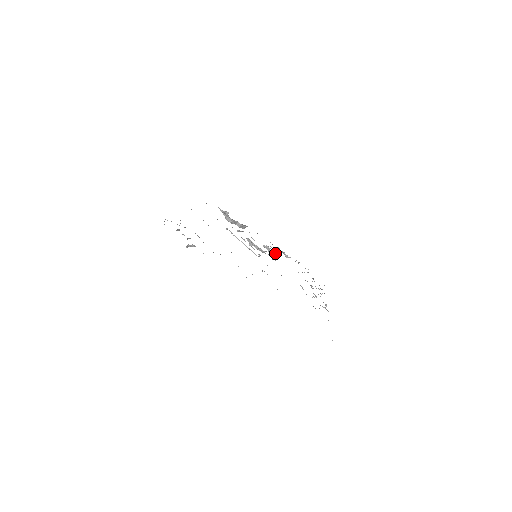
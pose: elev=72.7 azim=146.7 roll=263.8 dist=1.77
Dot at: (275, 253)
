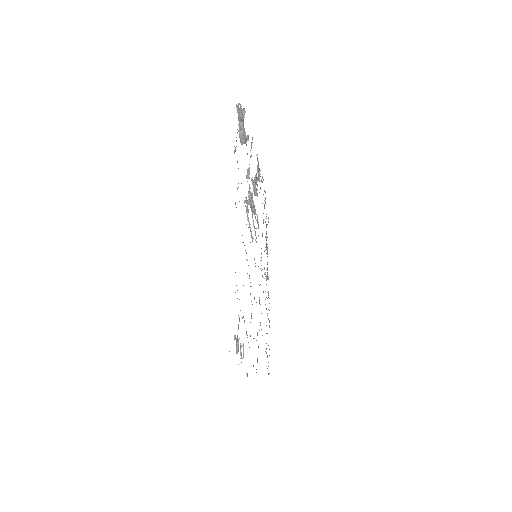
Dot at: (257, 190)
